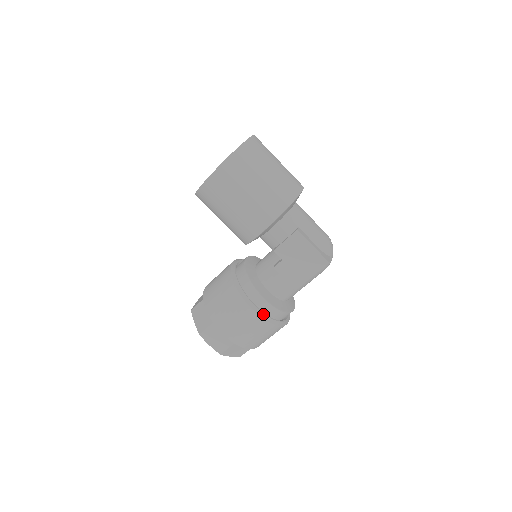
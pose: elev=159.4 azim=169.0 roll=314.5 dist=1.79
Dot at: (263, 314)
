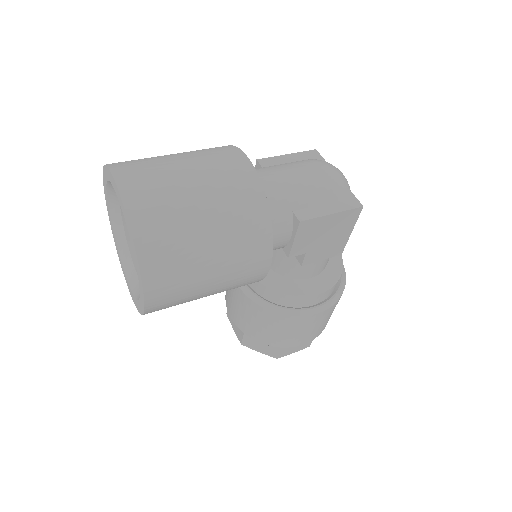
Dot at: (329, 303)
